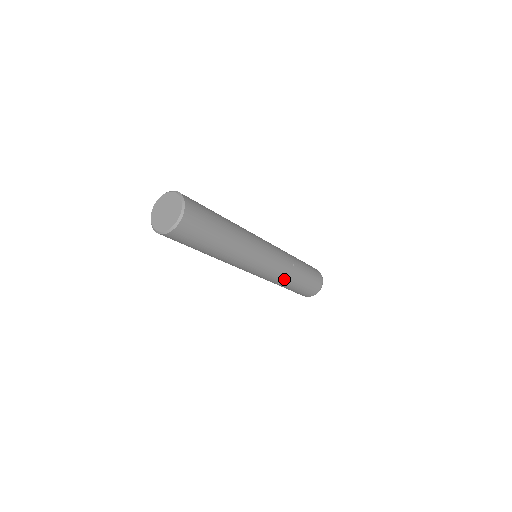
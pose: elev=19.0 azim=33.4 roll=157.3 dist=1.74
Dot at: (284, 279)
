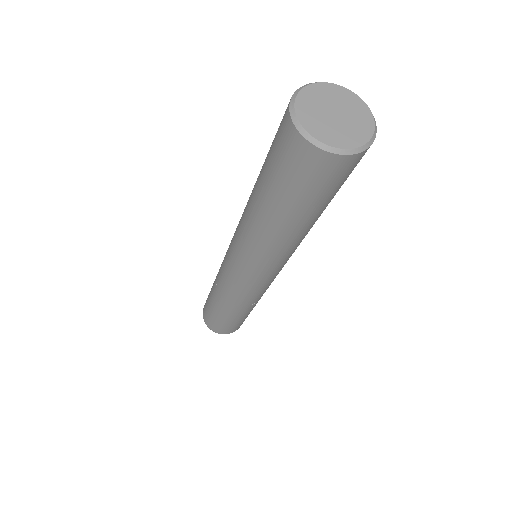
Dot at: occluded
